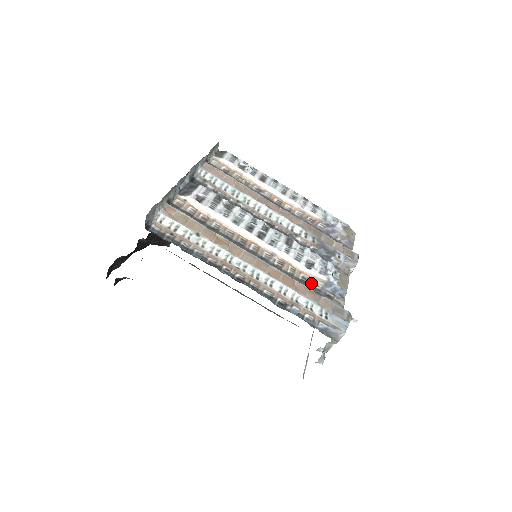
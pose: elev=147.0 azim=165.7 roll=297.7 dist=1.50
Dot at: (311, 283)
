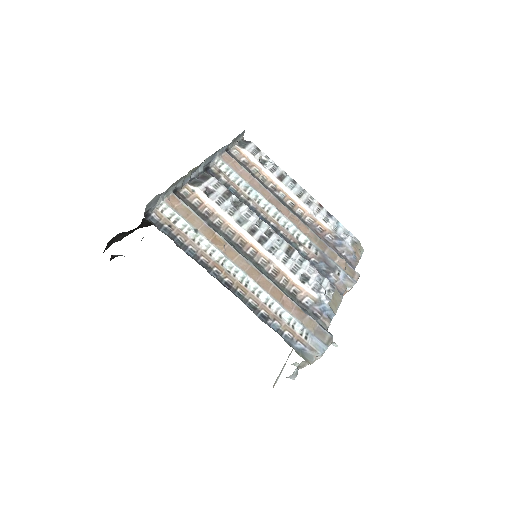
Dot at: (301, 298)
